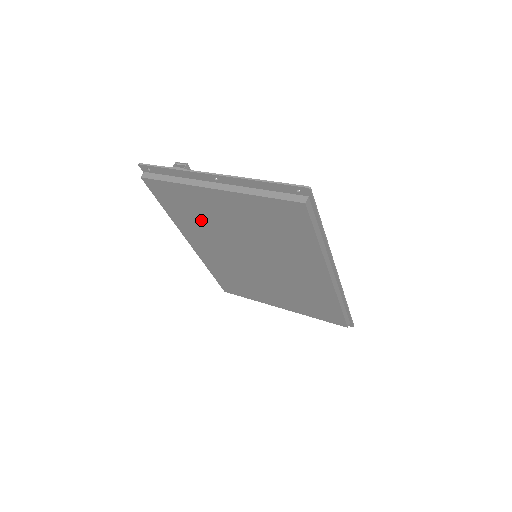
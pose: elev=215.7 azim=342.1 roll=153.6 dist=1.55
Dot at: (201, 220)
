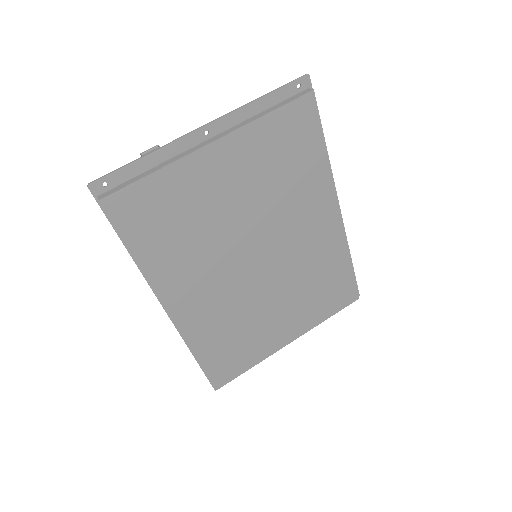
Dot at: (190, 231)
